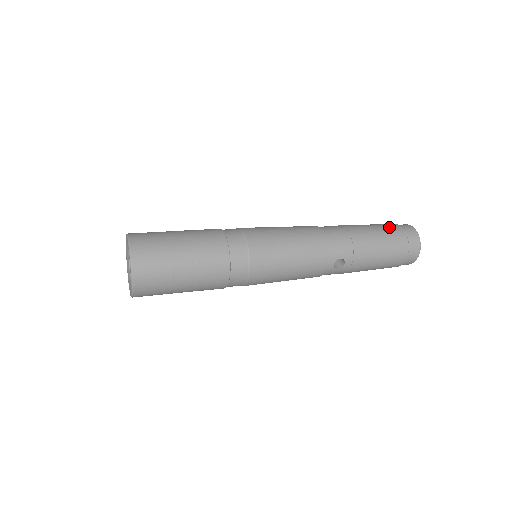
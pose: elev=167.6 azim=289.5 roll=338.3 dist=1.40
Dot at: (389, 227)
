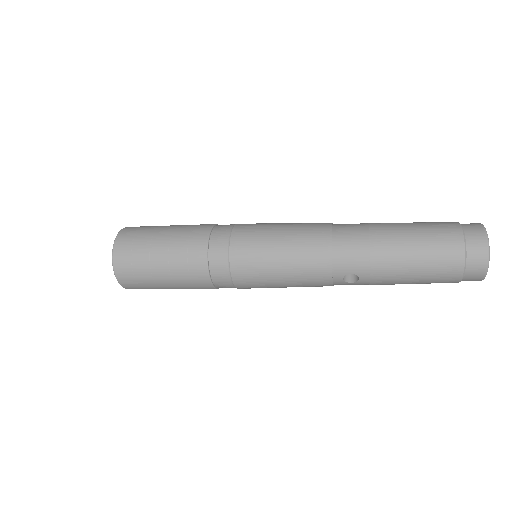
Dot at: (441, 233)
